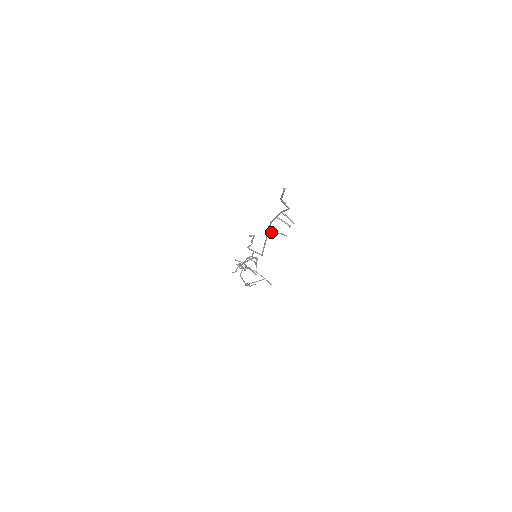
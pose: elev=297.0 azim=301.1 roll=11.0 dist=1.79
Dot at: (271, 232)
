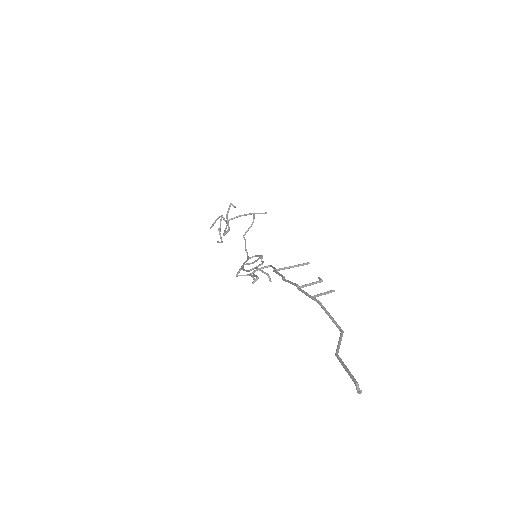
Dot at: (282, 269)
